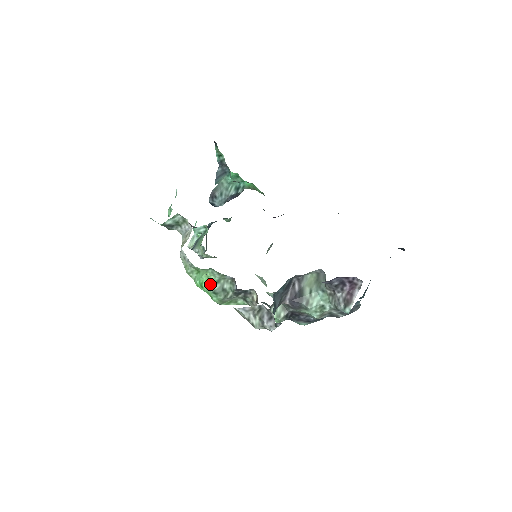
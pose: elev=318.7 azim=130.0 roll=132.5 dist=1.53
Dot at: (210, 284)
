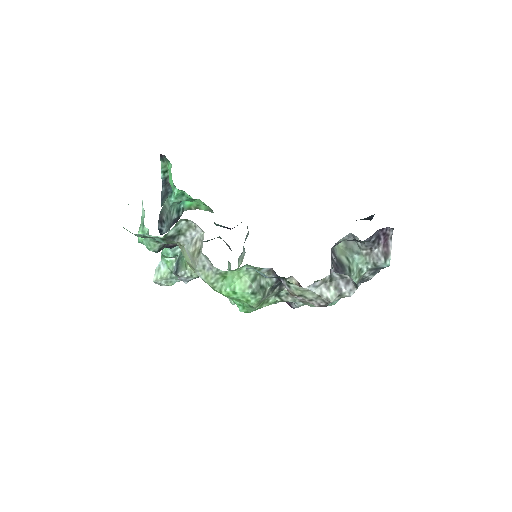
Dot at: (246, 285)
